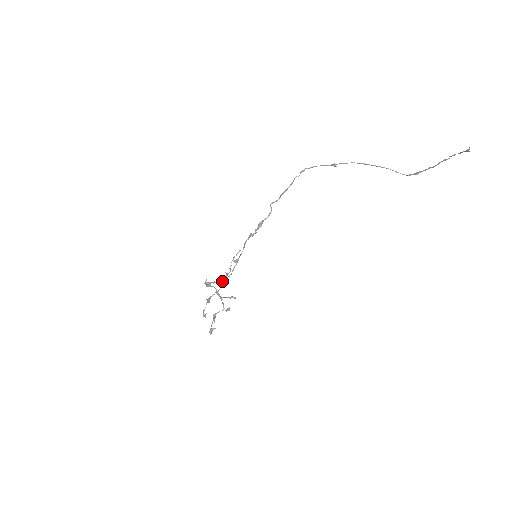
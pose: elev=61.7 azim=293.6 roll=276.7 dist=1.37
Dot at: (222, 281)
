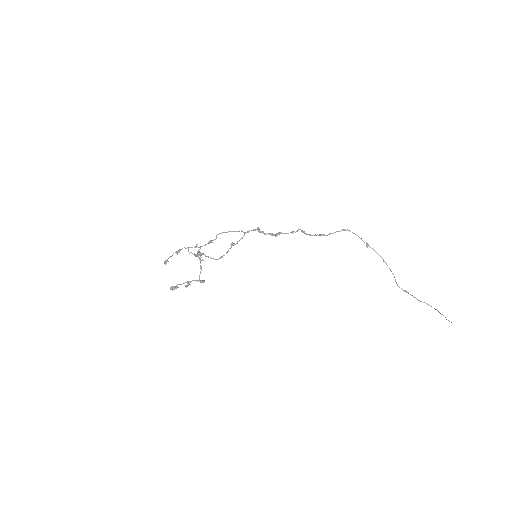
Dot at: (215, 259)
